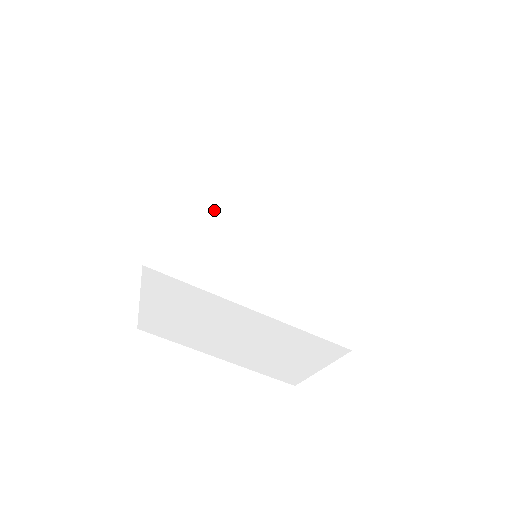
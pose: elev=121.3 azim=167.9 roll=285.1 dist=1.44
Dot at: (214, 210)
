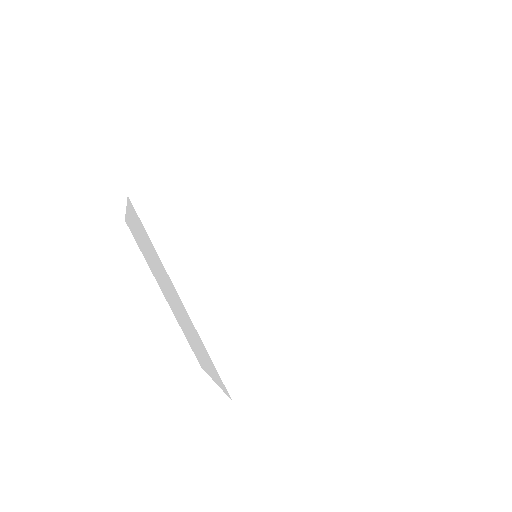
Dot at: (234, 201)
